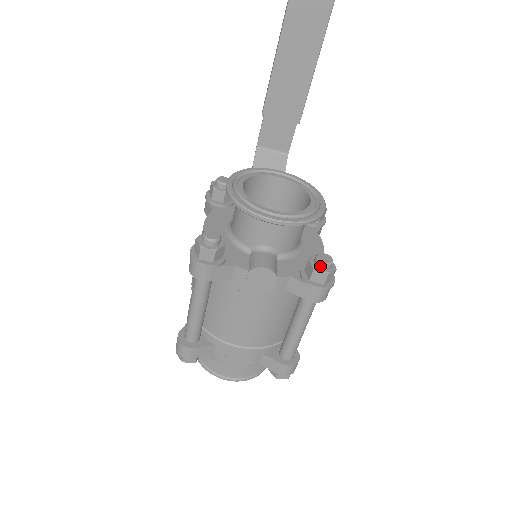
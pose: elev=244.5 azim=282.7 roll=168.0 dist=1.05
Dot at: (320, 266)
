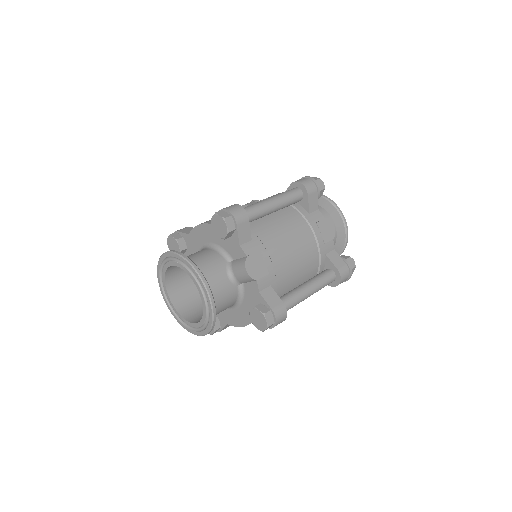
Dot at: (352, 260)
